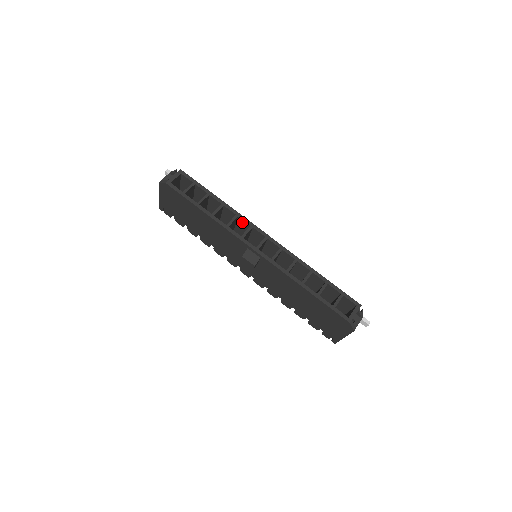
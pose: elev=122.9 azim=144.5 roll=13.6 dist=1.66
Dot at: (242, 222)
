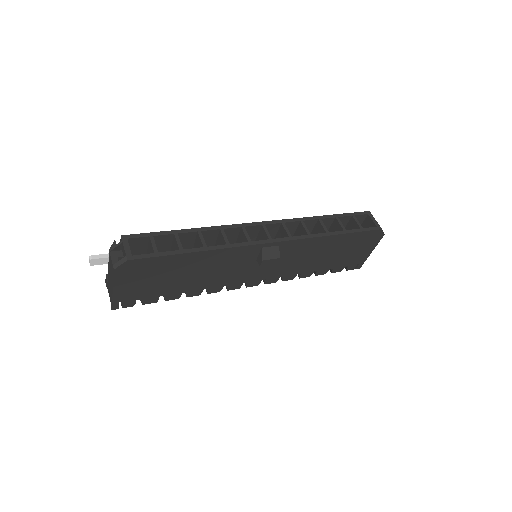
Dot at: (229, 232)
